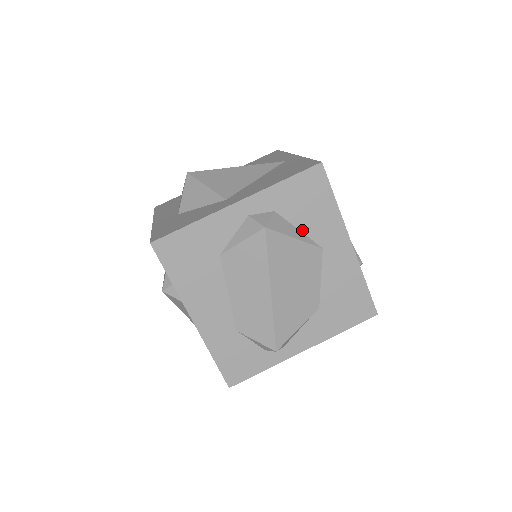
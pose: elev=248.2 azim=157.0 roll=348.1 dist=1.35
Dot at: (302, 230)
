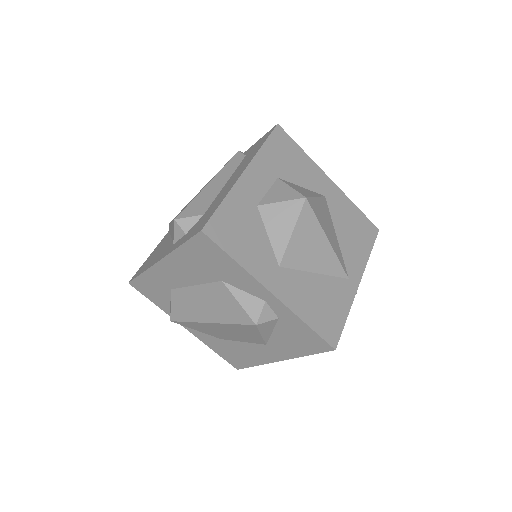
Dot at: (273, 334)
